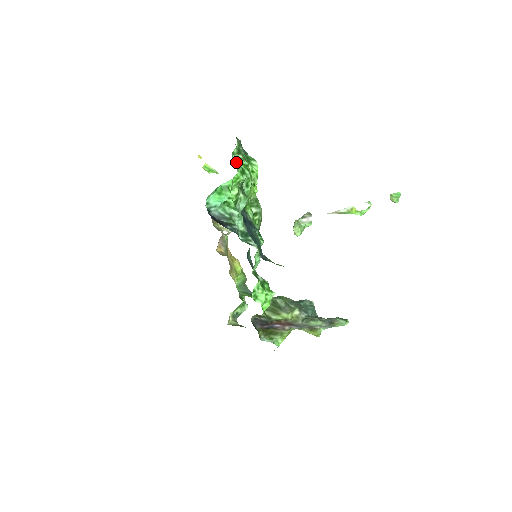
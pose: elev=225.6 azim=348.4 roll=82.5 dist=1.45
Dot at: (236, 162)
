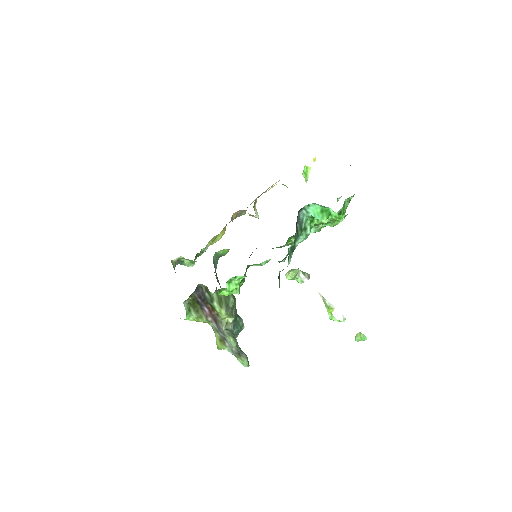
Dot at: (344, 204)
